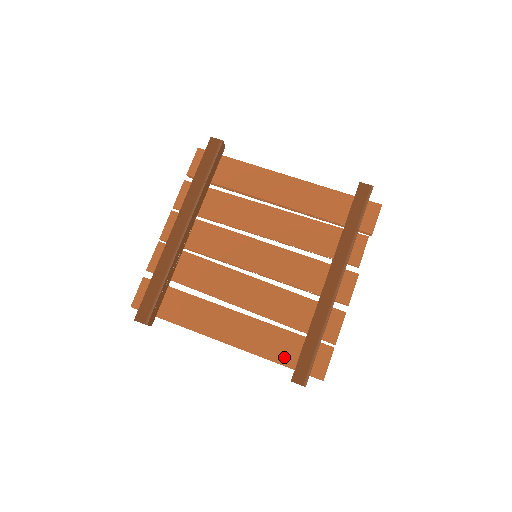
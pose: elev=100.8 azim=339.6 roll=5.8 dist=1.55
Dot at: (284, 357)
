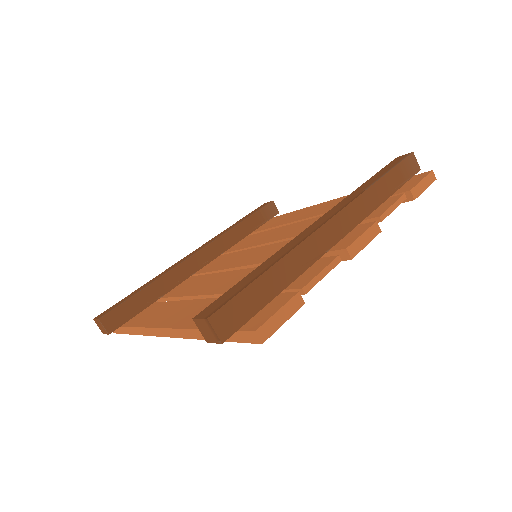
Dot at: occluded
